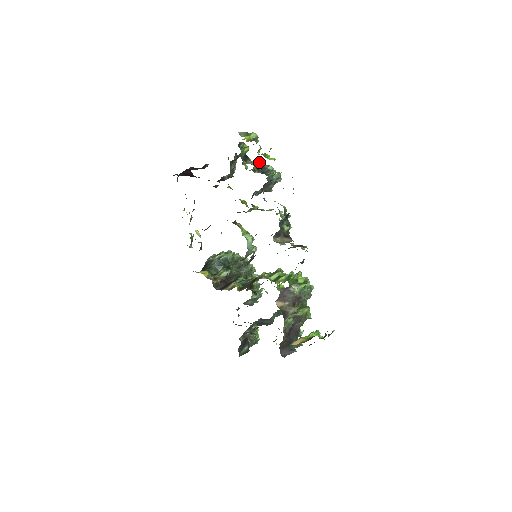
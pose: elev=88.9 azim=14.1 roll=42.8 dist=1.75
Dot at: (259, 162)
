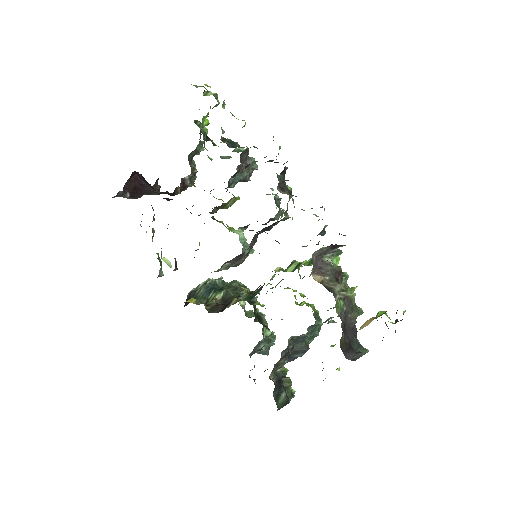
Dot at: occluded
